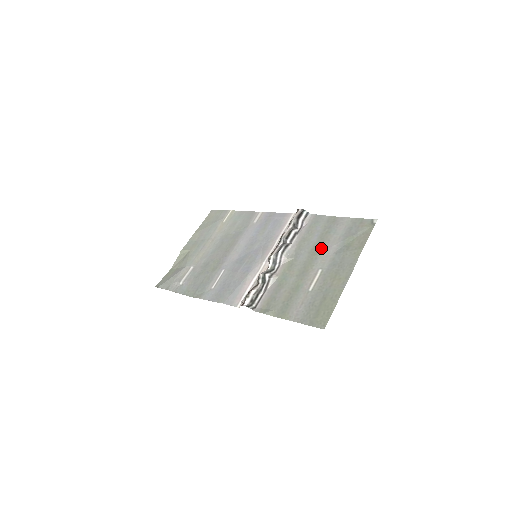
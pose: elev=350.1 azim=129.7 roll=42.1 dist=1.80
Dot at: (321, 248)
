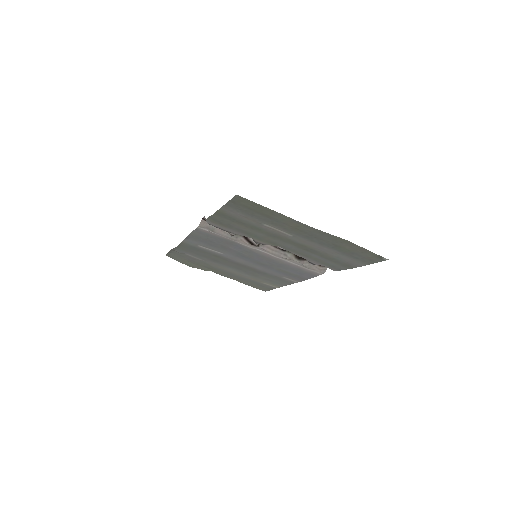
Dot at: (312, 248)
